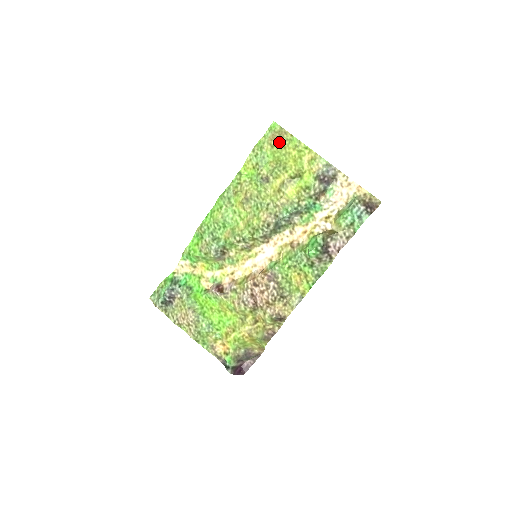
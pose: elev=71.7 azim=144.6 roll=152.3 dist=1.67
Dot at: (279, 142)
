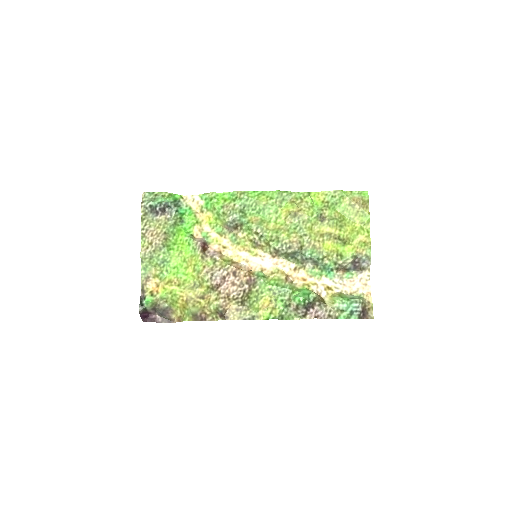
Dot at: (357, 207)
